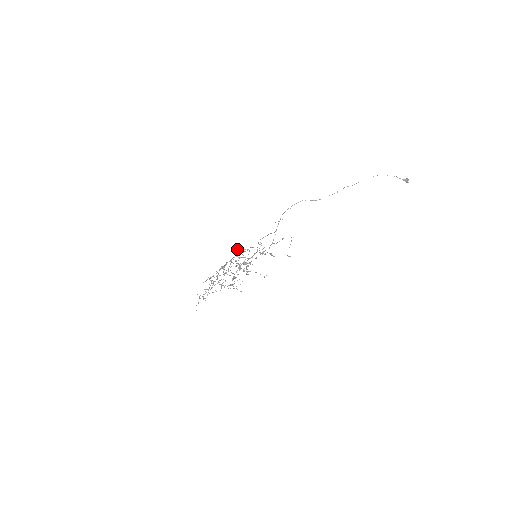
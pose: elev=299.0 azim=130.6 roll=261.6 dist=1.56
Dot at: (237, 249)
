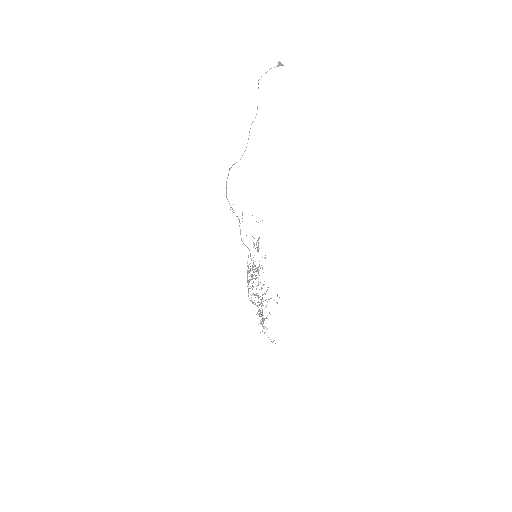
Dot at: (247, 271)
